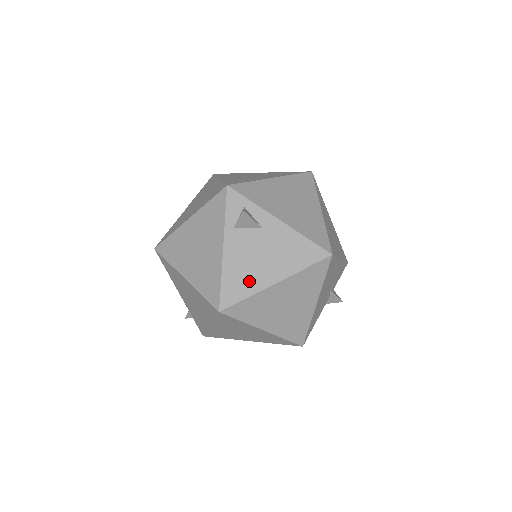
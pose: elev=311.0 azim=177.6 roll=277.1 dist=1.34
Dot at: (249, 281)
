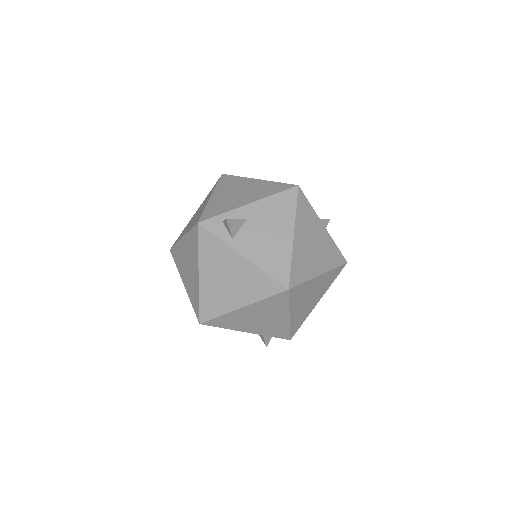
Dot at: (280, 253)
